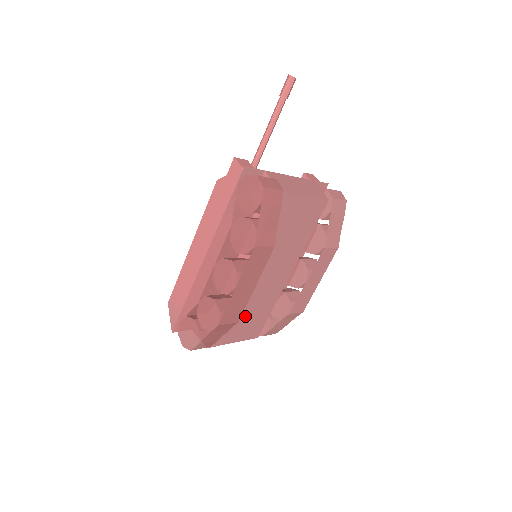
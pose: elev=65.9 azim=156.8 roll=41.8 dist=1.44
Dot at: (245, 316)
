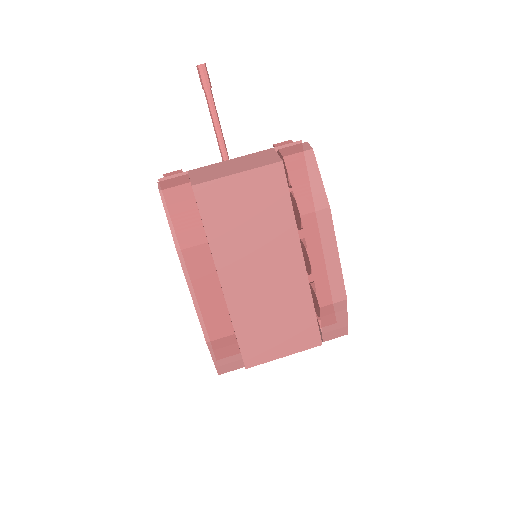
Dot at: (273, 324)
